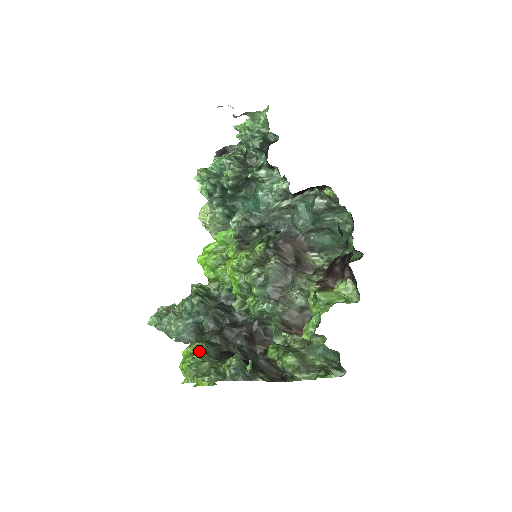
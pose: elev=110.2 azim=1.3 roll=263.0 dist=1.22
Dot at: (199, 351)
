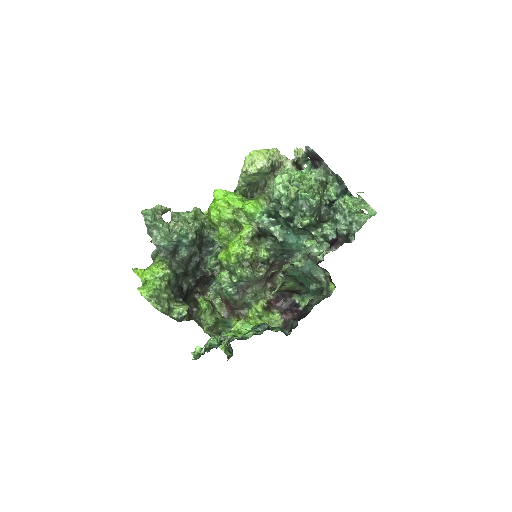
Dot at: (167, 281)
